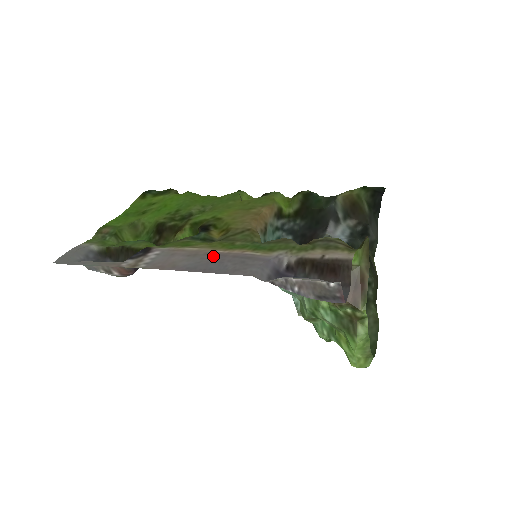
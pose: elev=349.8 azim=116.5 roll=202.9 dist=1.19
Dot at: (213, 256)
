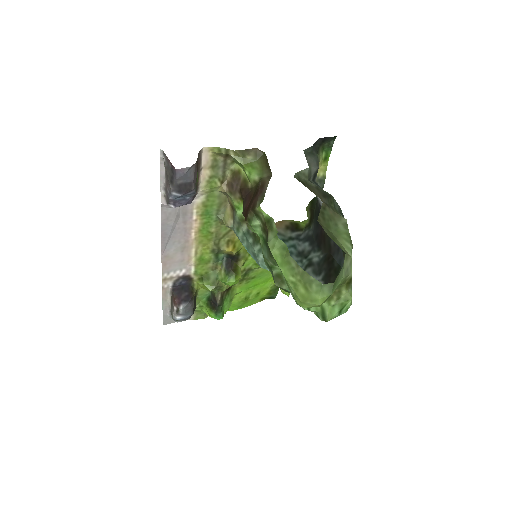
Dot at: (183, 236)
